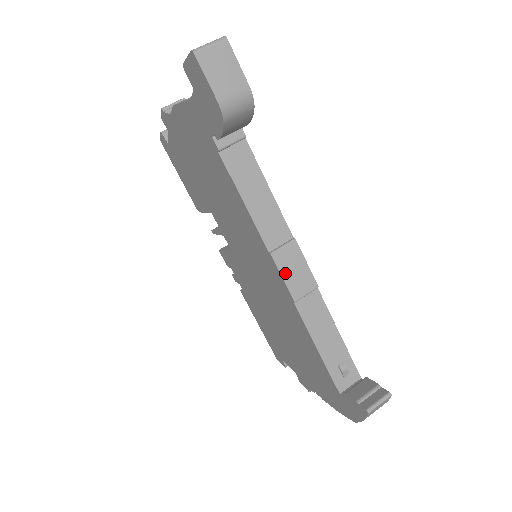
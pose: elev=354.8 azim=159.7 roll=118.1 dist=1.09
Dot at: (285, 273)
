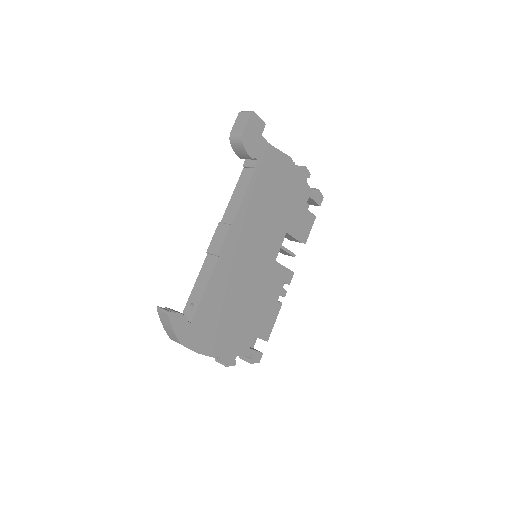
Dot at: (215, 236)
